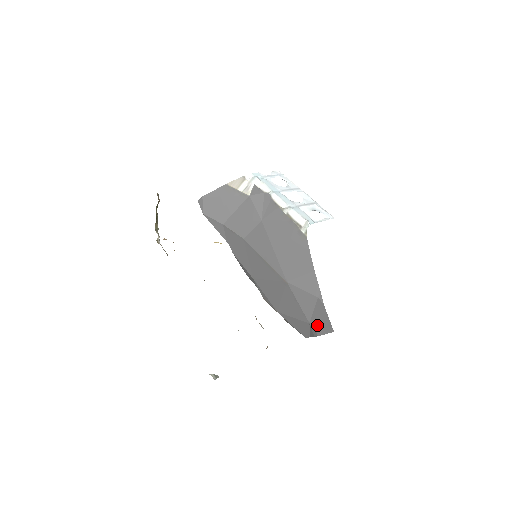
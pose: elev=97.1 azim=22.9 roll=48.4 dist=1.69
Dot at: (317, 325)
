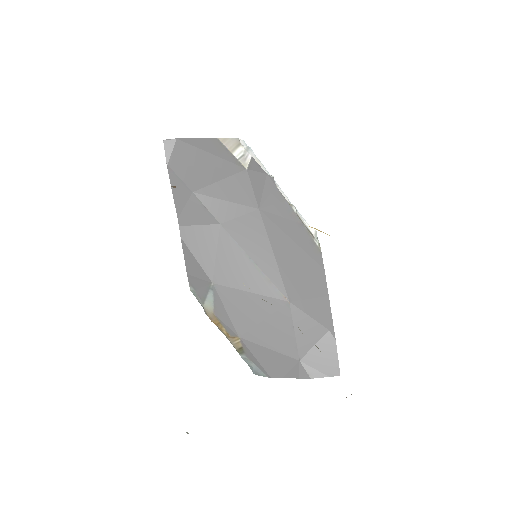
Dot at: (314, 364)
